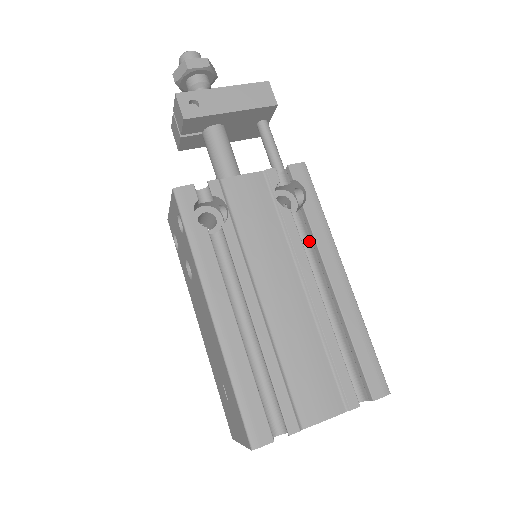
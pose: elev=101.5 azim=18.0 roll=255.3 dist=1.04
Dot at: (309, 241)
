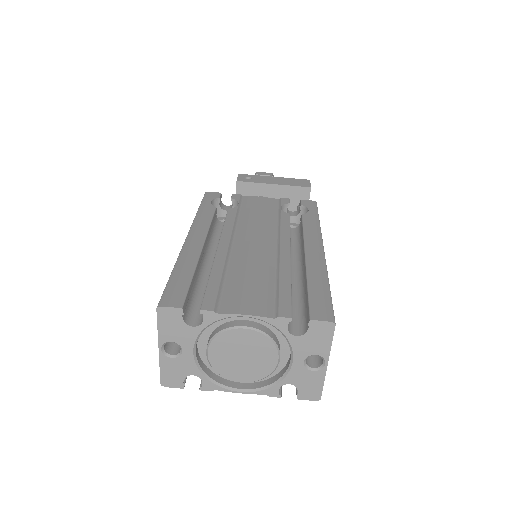
Dot at: (301, 237)
